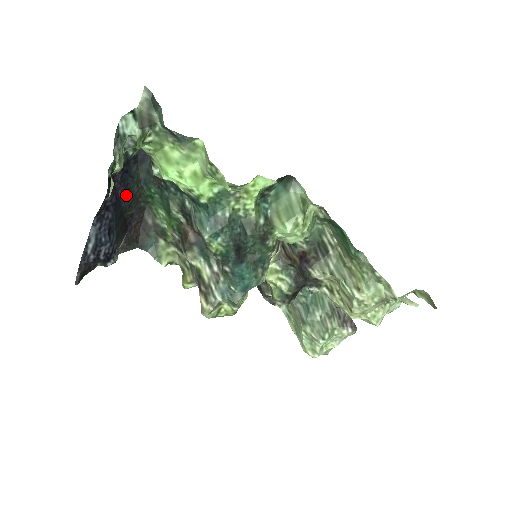
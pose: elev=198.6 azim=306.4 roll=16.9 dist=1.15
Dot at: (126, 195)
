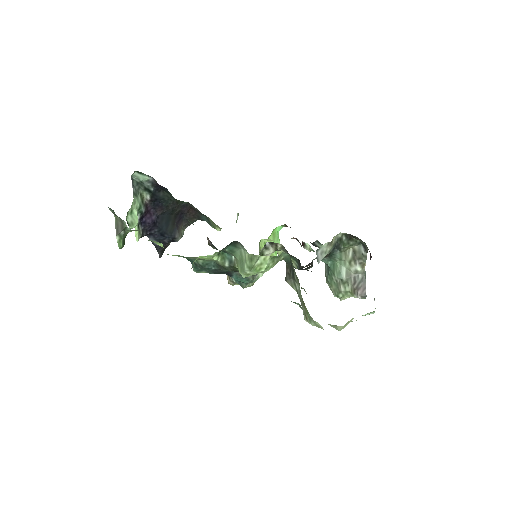
Dot at: (164, 210)
